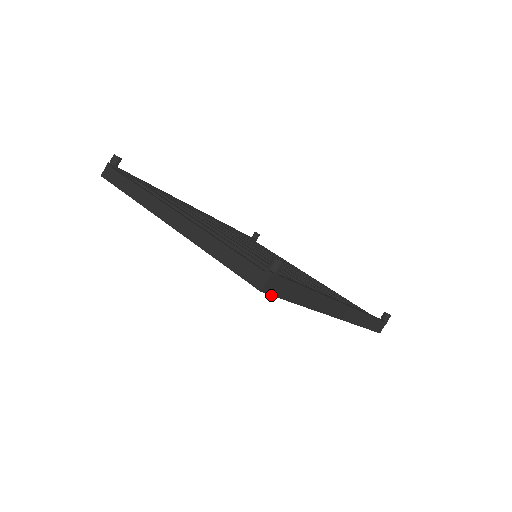
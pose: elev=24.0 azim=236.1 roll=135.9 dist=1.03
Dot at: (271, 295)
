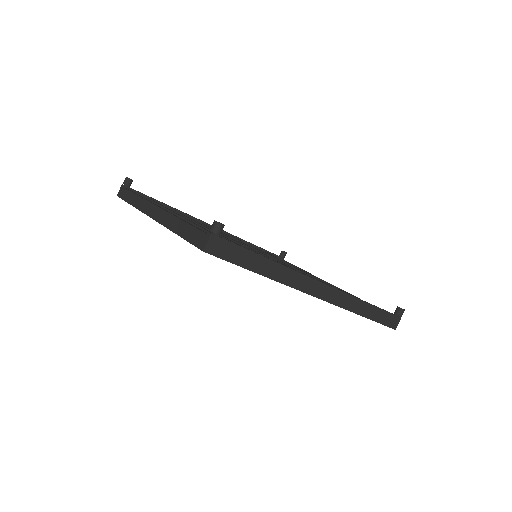
Dot at: (218, 257)
